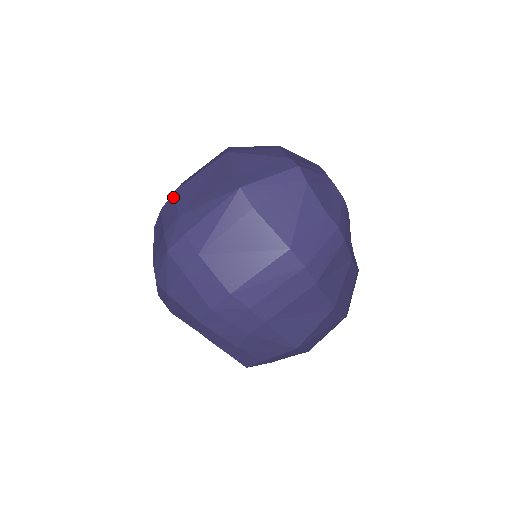
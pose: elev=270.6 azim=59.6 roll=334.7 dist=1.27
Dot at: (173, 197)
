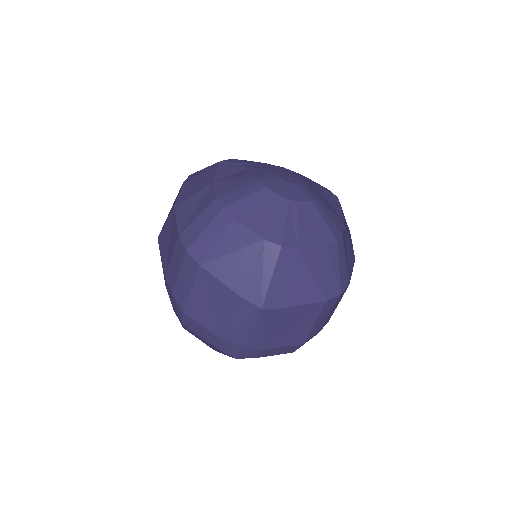
Dot at: (188, 319)
